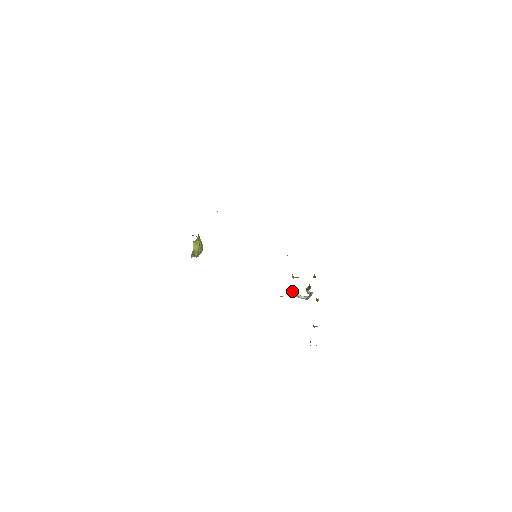
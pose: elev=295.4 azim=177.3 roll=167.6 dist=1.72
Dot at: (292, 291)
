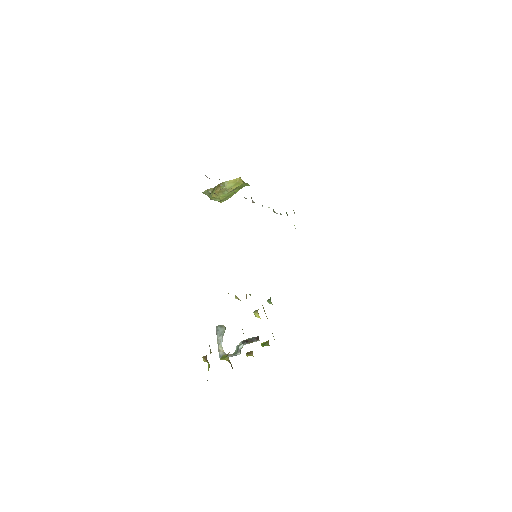
Dot at: (225, 328)
